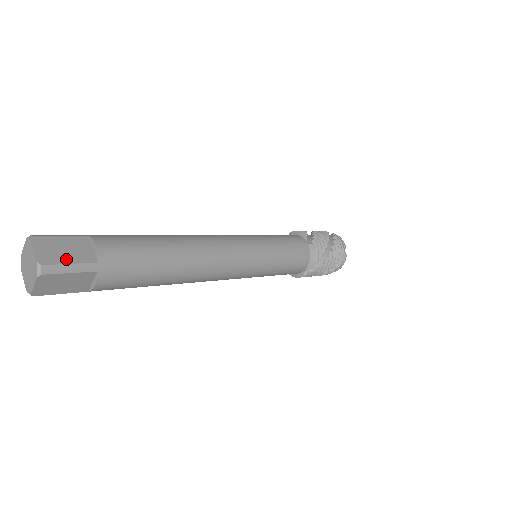
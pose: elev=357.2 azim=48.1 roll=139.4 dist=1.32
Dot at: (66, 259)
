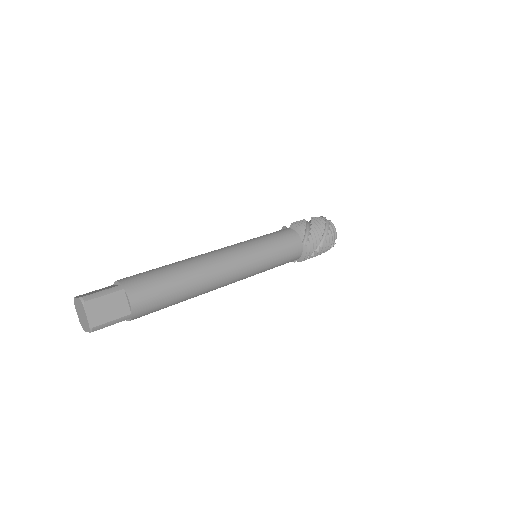
Dot at: (109, 317)
